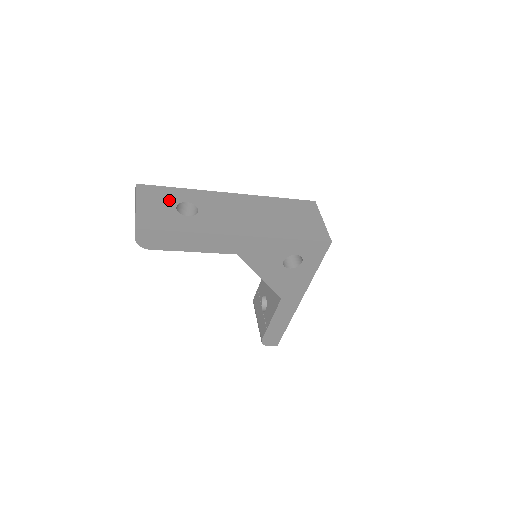
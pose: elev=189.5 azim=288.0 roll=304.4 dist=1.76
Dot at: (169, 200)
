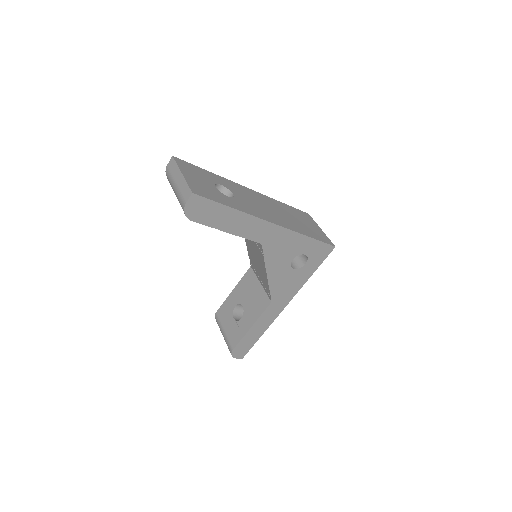
Dot at: (206, 178)
